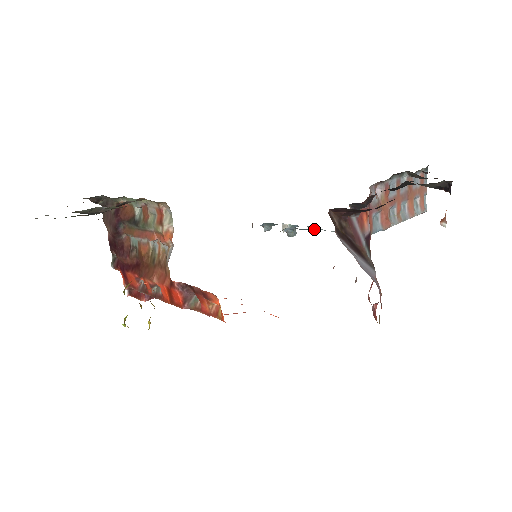
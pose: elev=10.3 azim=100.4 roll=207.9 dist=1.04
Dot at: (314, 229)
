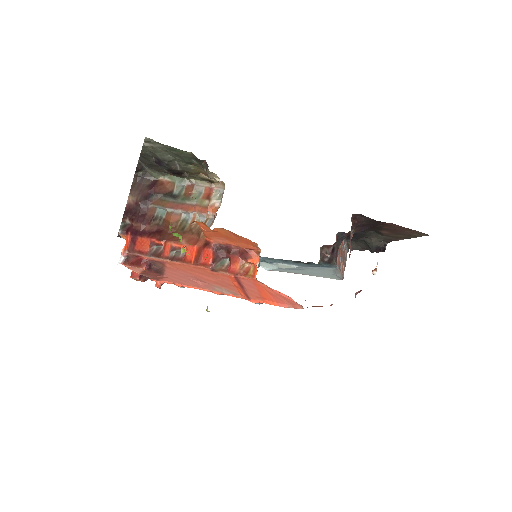
Dot at: (281, 262)
